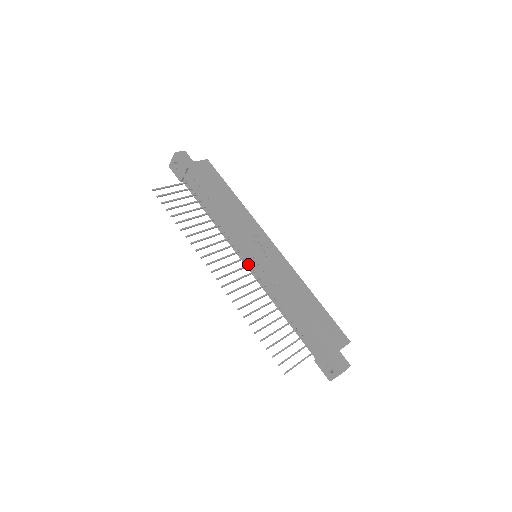
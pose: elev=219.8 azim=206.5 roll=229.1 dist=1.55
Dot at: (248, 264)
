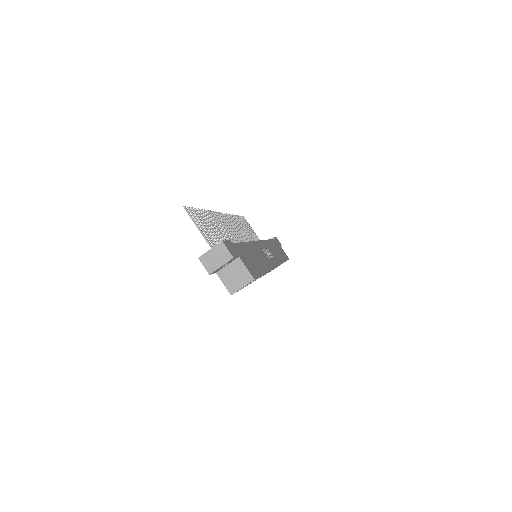
Dot at: occluded
